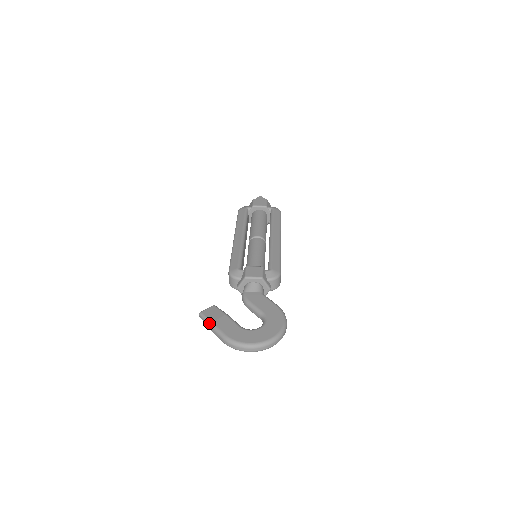
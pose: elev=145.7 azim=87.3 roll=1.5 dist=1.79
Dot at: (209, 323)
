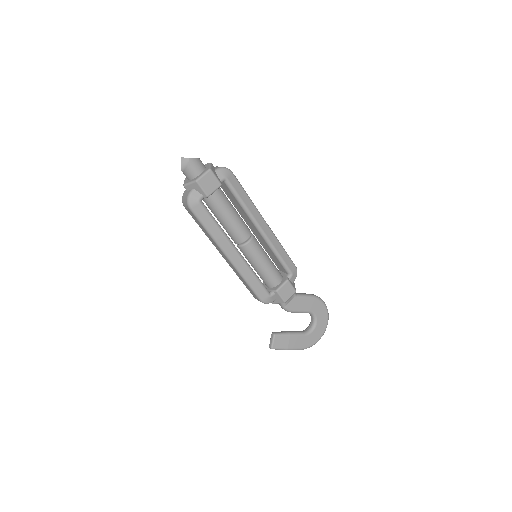
Dot at: occluded
